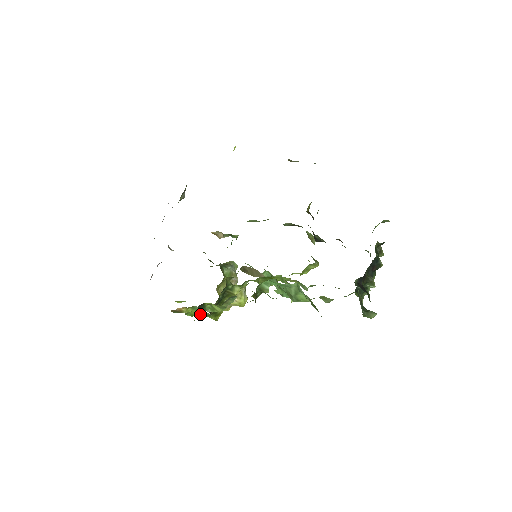
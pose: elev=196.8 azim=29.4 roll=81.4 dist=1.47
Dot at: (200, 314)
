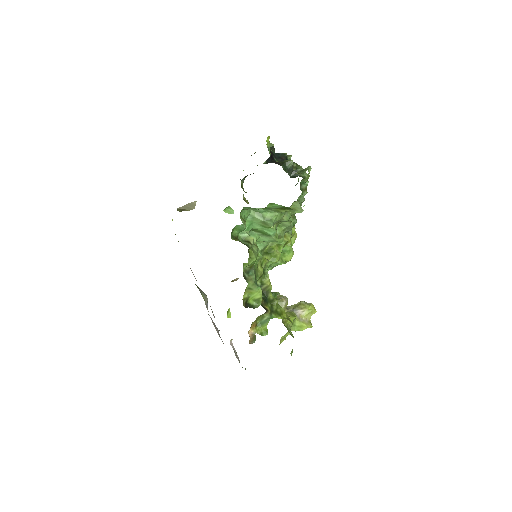
Dot at: (267, 323)
